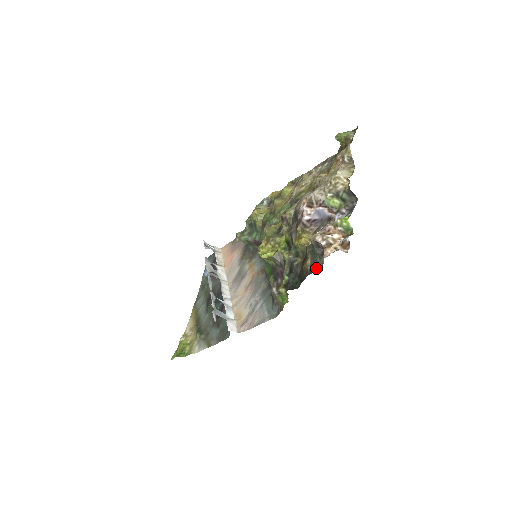
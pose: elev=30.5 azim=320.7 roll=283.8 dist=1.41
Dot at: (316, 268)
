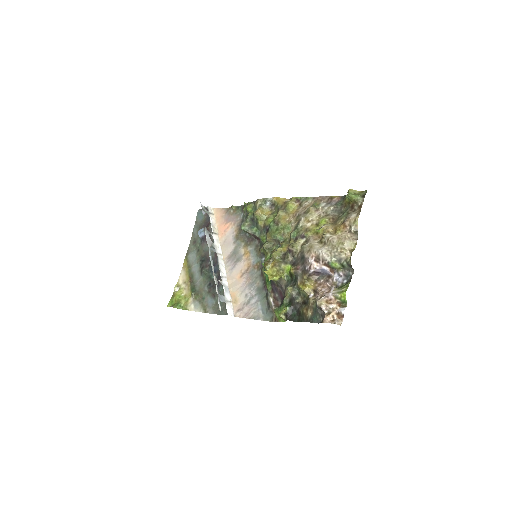
Dot at: (315, 321)
